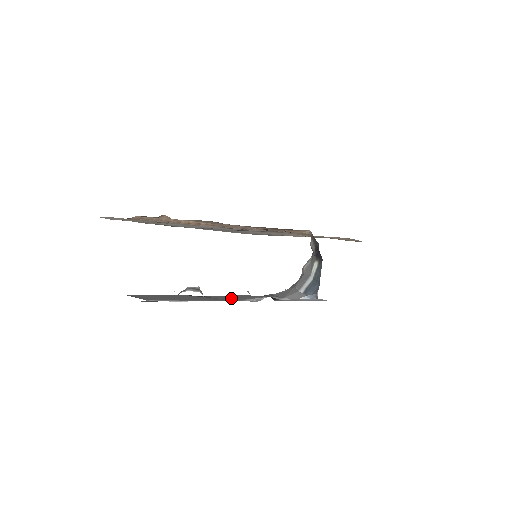
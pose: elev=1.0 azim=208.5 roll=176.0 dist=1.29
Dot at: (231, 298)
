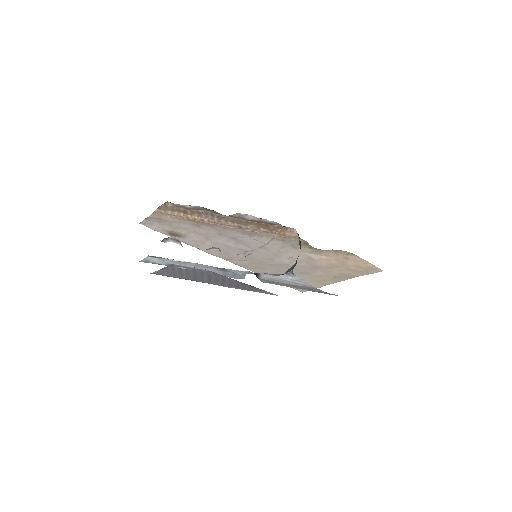
Dot at: (219, 270)
